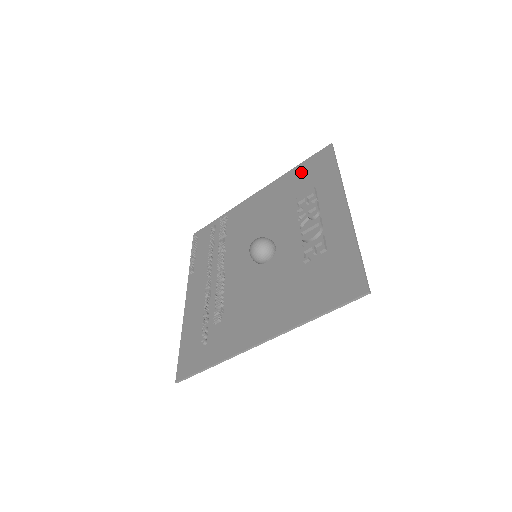
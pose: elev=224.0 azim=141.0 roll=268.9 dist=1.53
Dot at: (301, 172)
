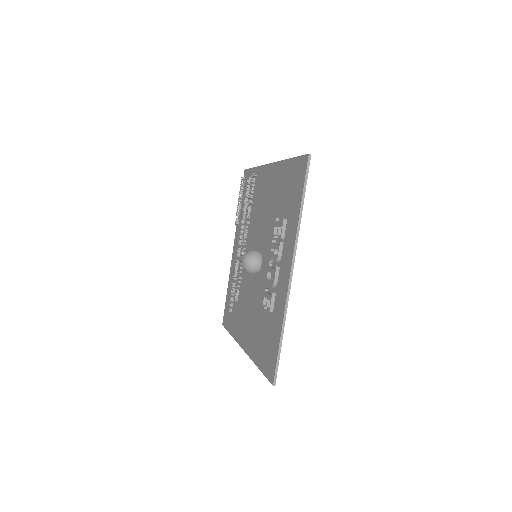
Dot at: (288, 175)
